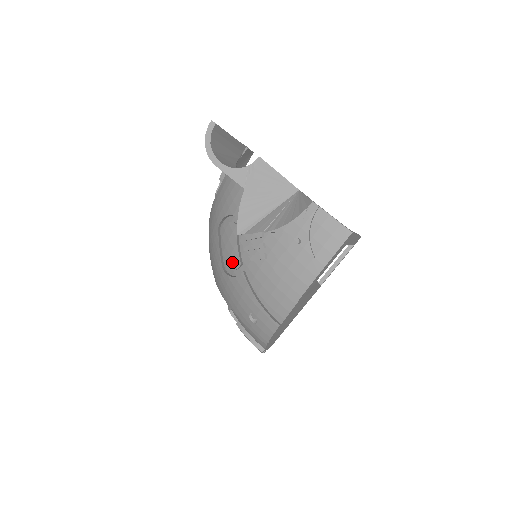
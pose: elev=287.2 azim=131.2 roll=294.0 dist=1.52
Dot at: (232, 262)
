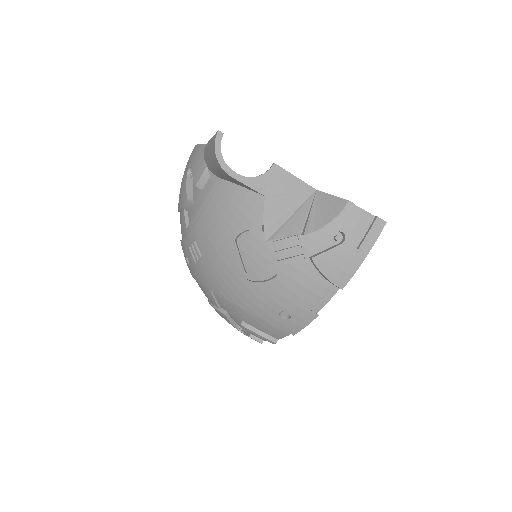
Dot at: (261, 269)
